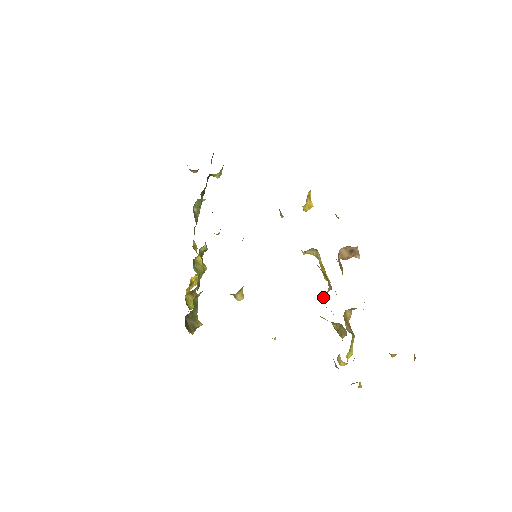
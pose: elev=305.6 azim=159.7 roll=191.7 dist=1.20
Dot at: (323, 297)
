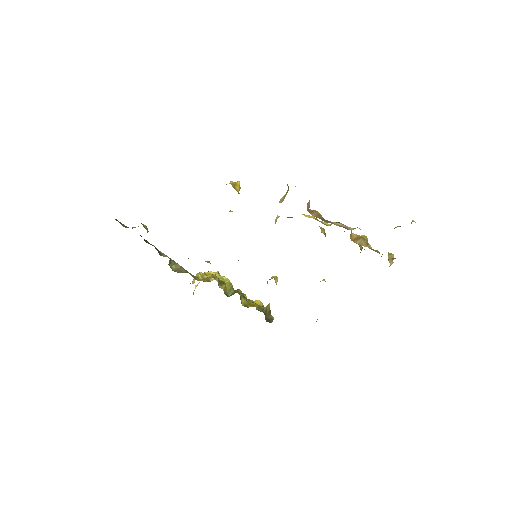
Dot at: occluded
